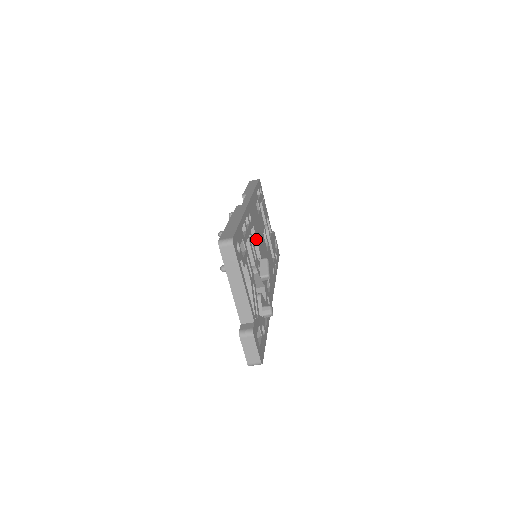
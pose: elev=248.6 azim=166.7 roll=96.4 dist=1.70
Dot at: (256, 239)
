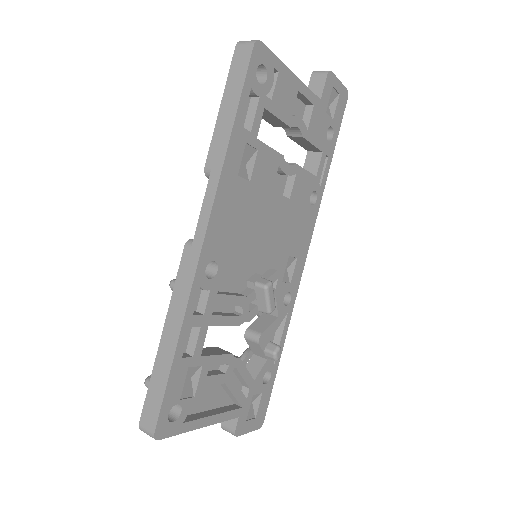
Dot at: (242, 262)
